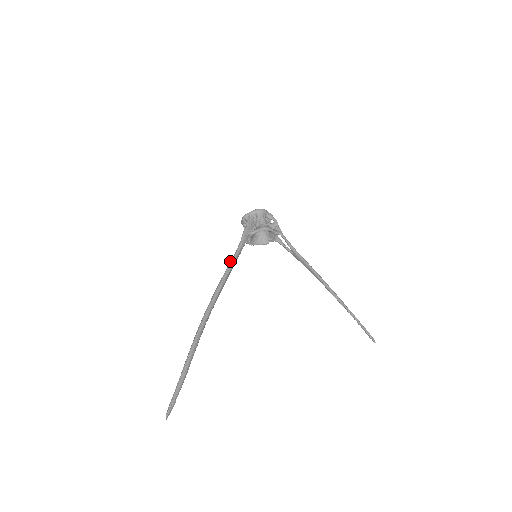
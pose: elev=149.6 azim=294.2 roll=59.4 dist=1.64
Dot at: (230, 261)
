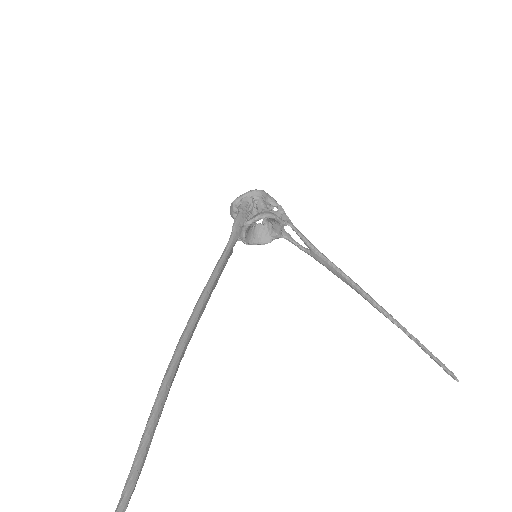
Dot at: occluded
